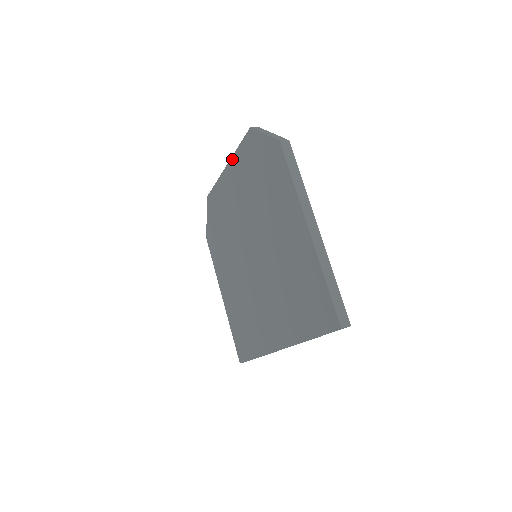
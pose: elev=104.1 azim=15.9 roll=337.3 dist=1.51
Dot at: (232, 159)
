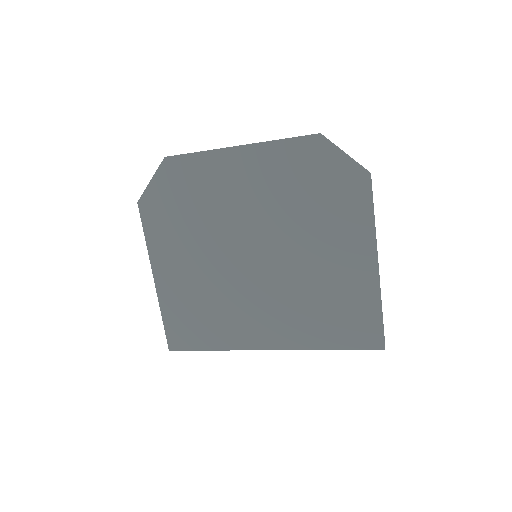
Dot at: (259, 145)
